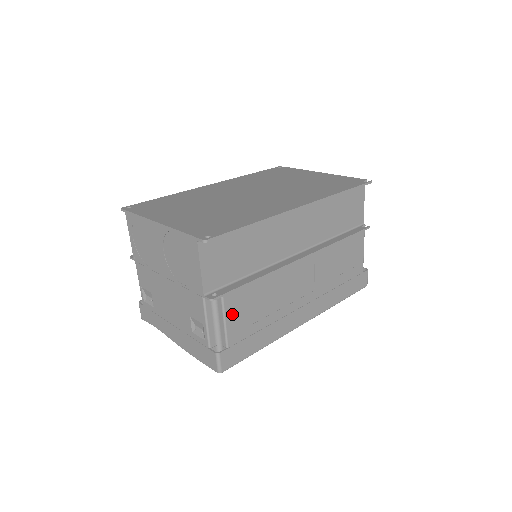
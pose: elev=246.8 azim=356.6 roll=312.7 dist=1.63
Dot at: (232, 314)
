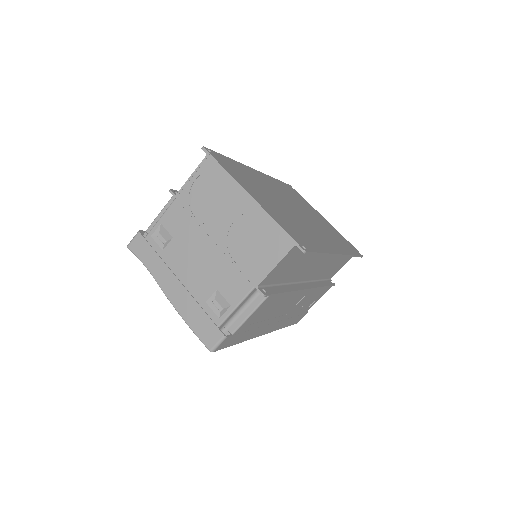
Dot at: (258, 311)
